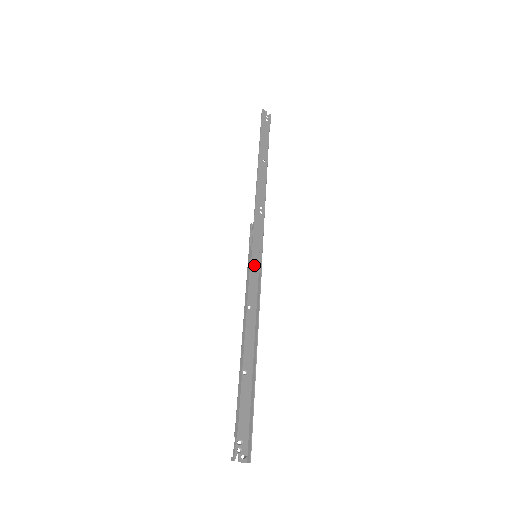
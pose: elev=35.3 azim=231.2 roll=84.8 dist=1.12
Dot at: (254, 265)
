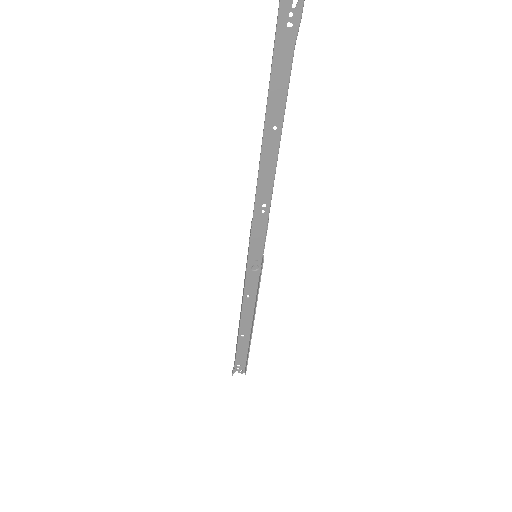
Dot at: (250, 270)
